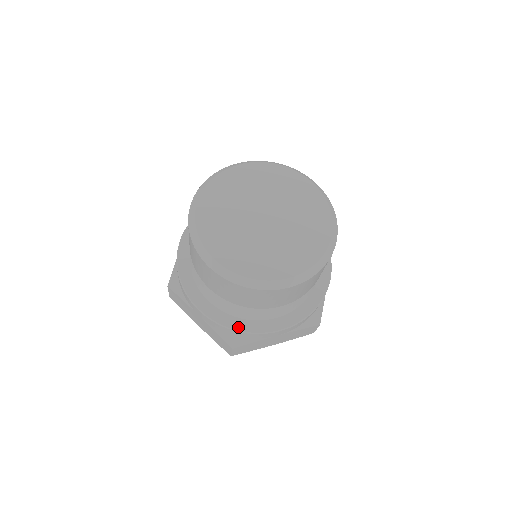
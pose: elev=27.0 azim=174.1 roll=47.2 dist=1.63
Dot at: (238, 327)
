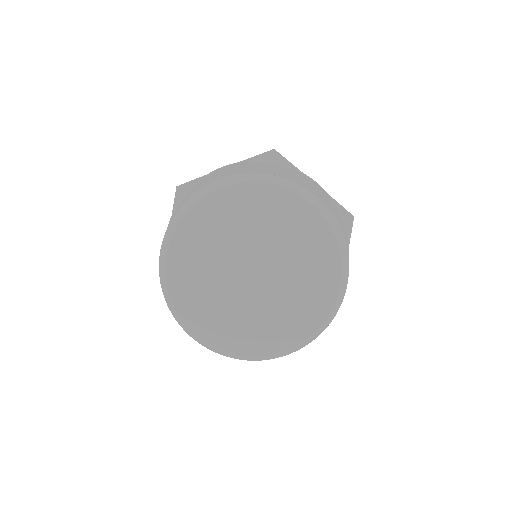
Dot at: occluded
